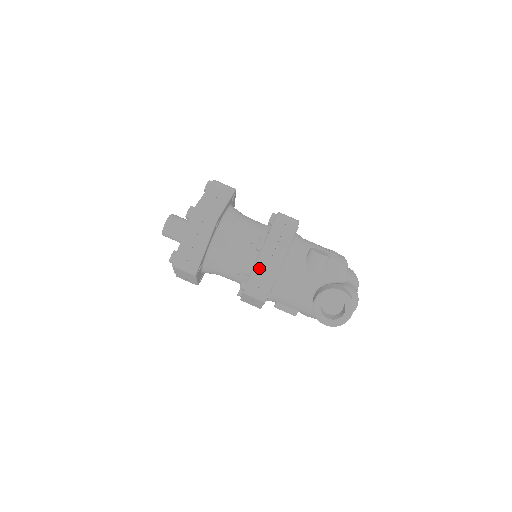
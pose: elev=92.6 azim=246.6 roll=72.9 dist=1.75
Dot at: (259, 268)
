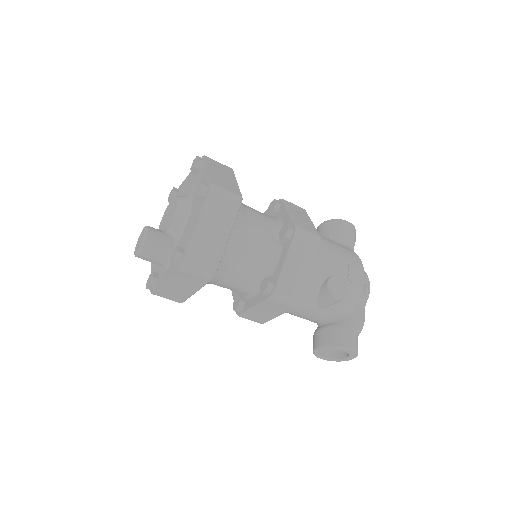
Dot at: (261, 309)
